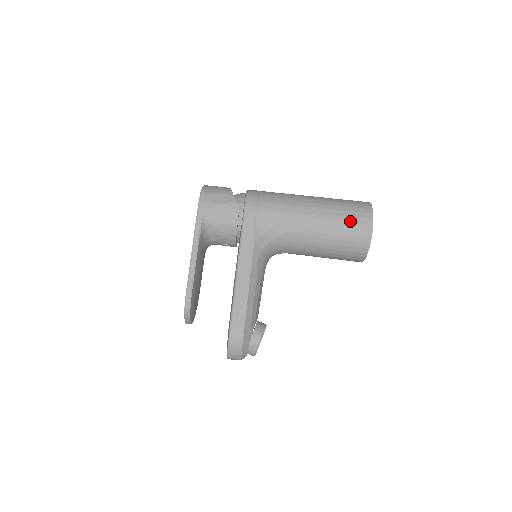
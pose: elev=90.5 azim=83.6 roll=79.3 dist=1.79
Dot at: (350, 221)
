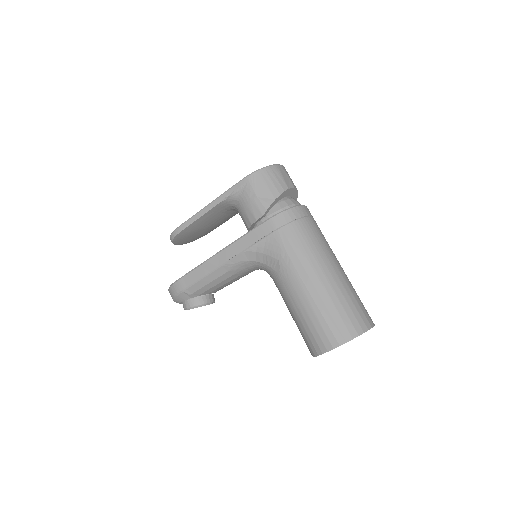
Dot at: (322, 324)
